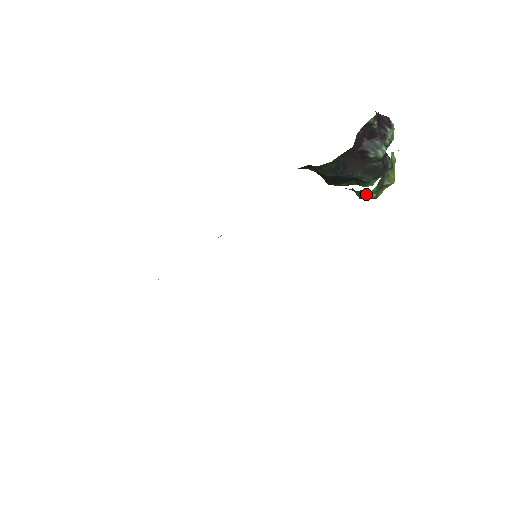
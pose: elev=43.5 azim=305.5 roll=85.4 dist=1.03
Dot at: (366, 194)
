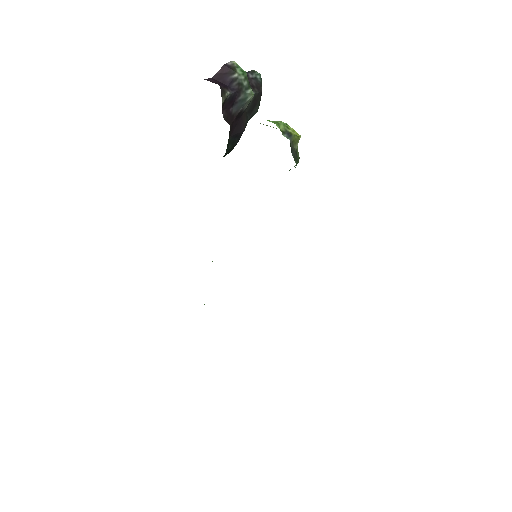
Dot at: occluded
